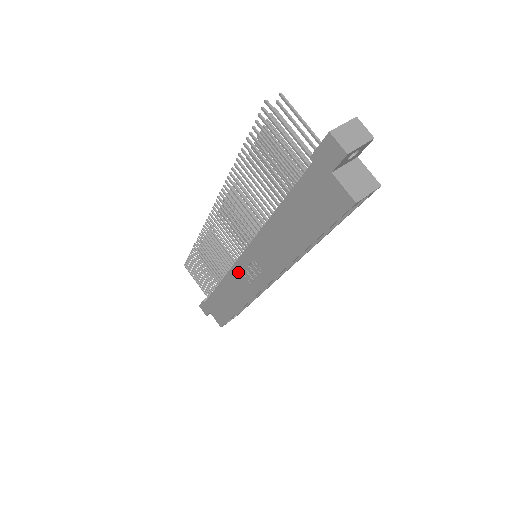
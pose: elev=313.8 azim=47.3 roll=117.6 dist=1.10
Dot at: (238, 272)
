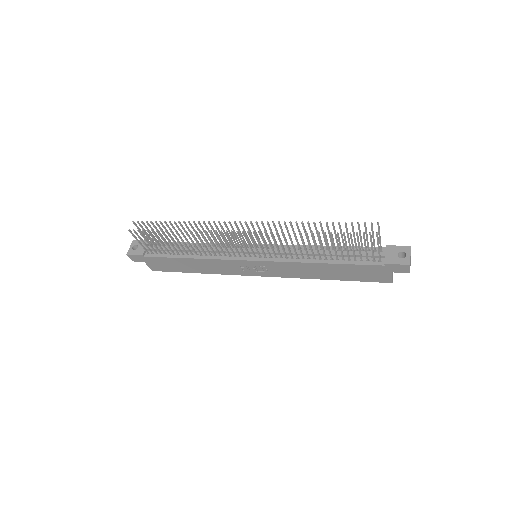
Dot at: (234, 264)
